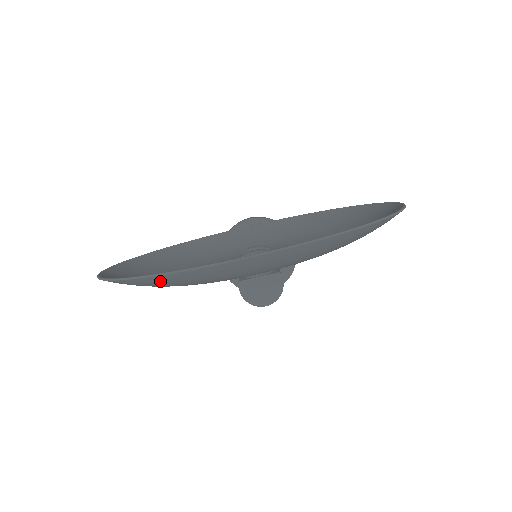
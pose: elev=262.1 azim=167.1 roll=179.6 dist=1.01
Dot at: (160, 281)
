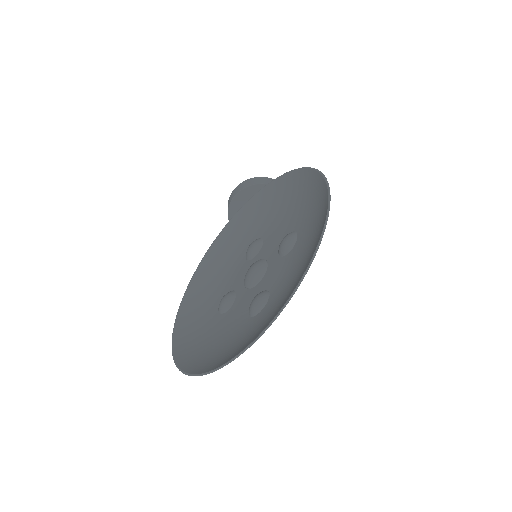
Dot at: occluded
